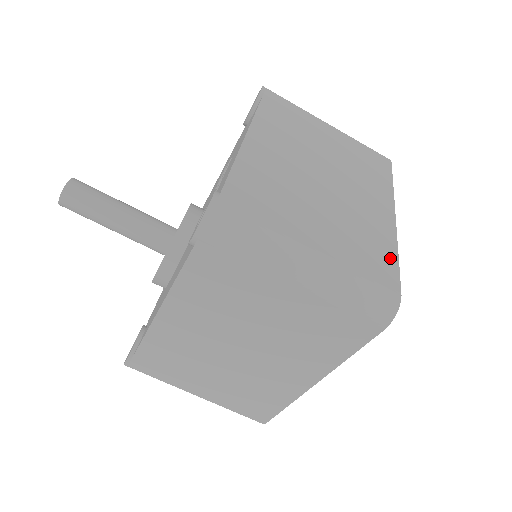
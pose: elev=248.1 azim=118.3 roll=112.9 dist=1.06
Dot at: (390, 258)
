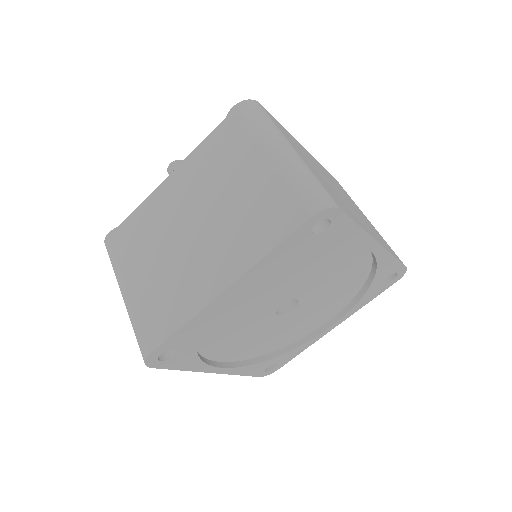
Dot at: (351, 216)
